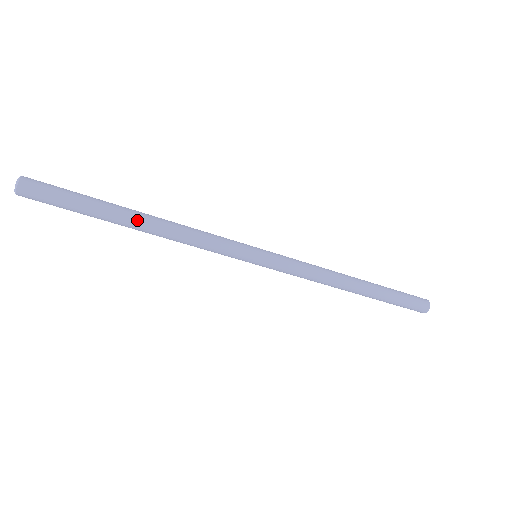
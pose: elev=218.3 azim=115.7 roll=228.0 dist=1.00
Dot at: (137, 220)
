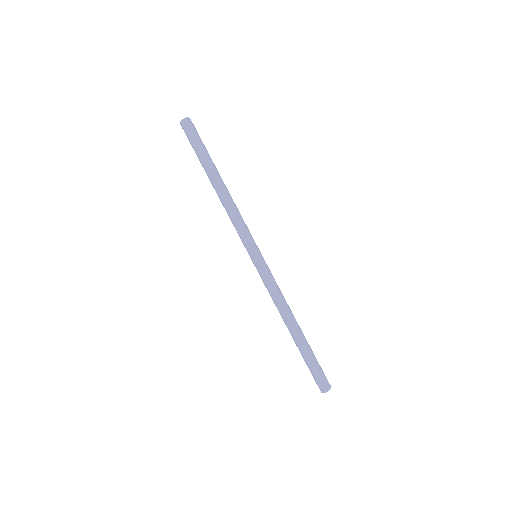
Dot at: (221, 179)
